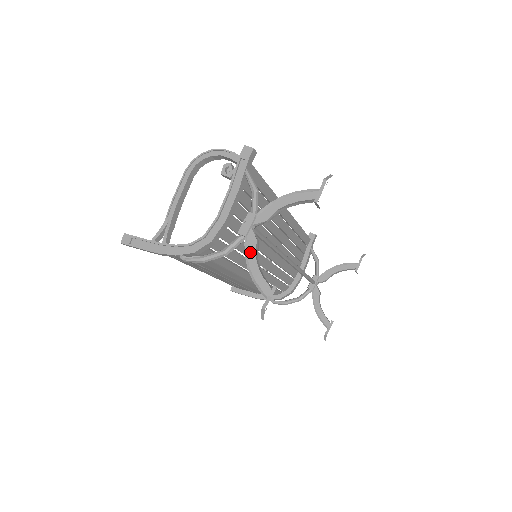
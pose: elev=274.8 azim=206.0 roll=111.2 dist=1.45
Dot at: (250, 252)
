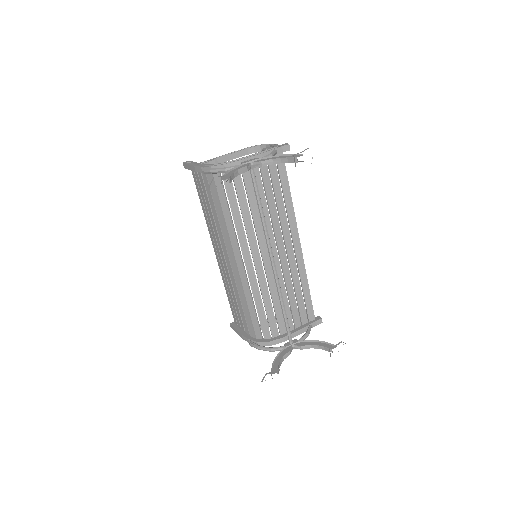
Dot at: (237, 168)
